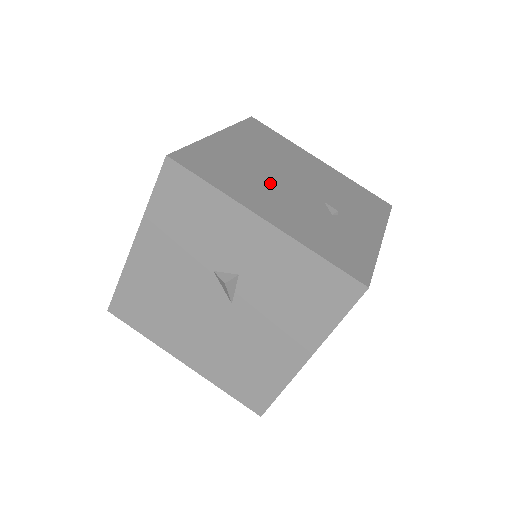
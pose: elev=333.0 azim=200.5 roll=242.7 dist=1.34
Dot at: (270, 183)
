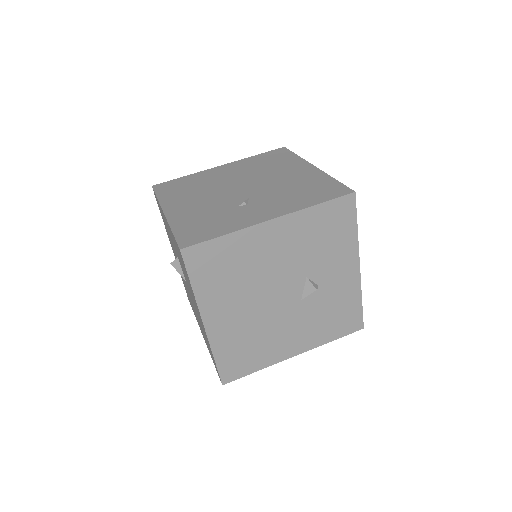
Dot at: (211, 191)
